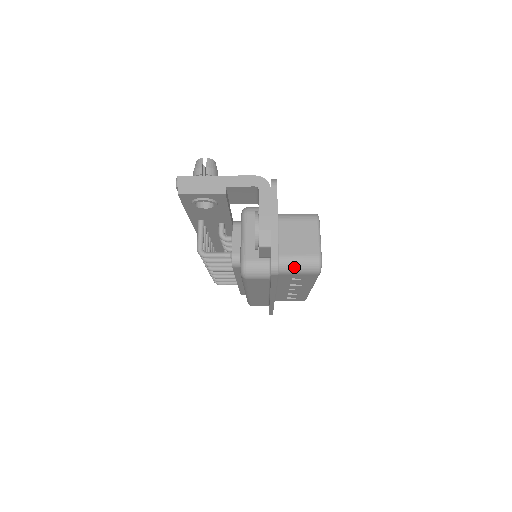
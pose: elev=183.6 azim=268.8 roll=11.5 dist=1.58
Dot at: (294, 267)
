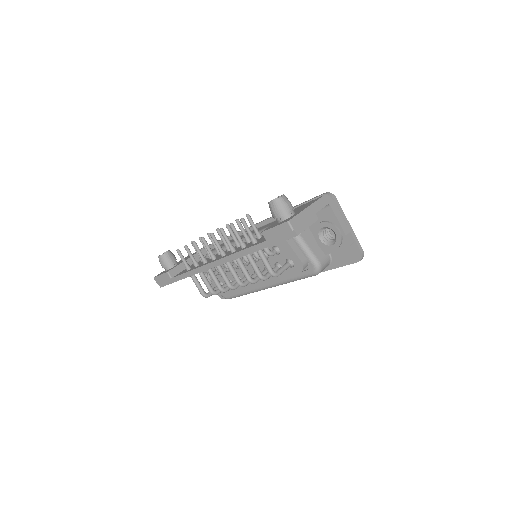
Dot at: occluded
